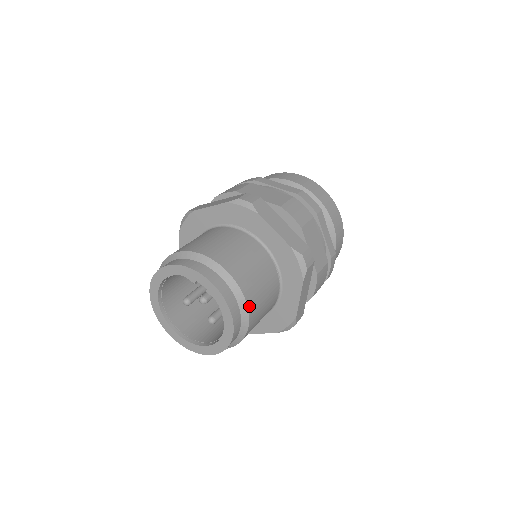
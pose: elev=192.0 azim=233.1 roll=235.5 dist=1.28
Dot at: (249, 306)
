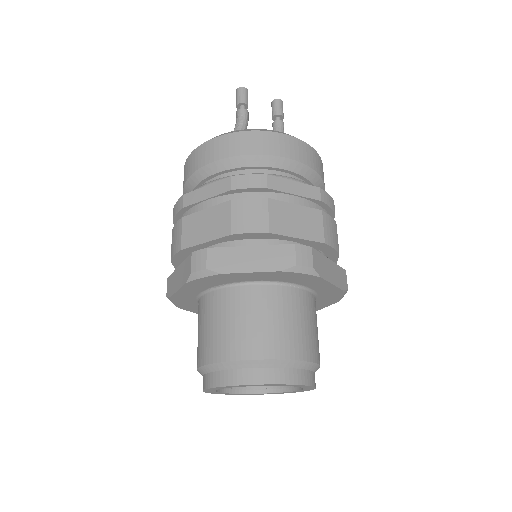
Dot at: (299, 357)
